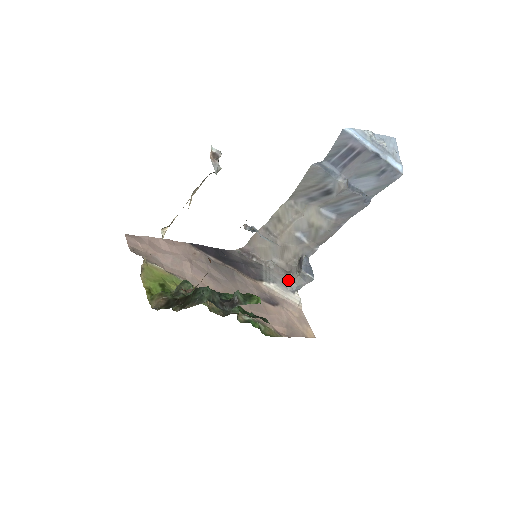
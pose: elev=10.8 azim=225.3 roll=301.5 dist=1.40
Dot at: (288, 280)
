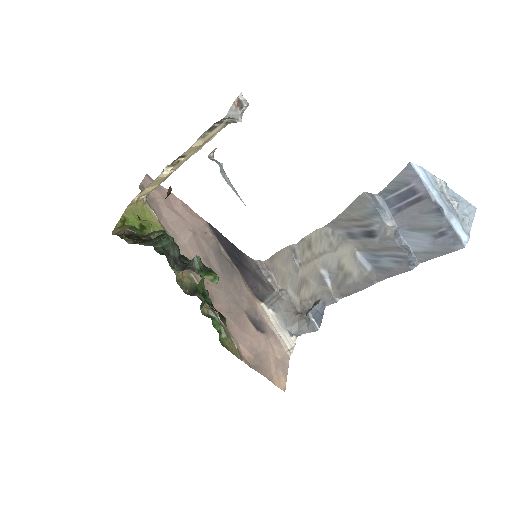
Dot at: (293, 319)
